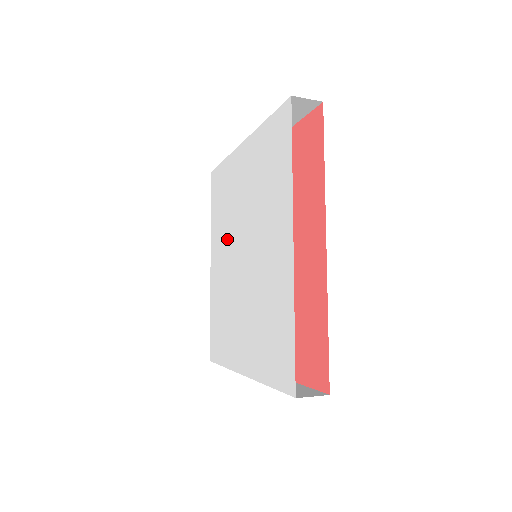
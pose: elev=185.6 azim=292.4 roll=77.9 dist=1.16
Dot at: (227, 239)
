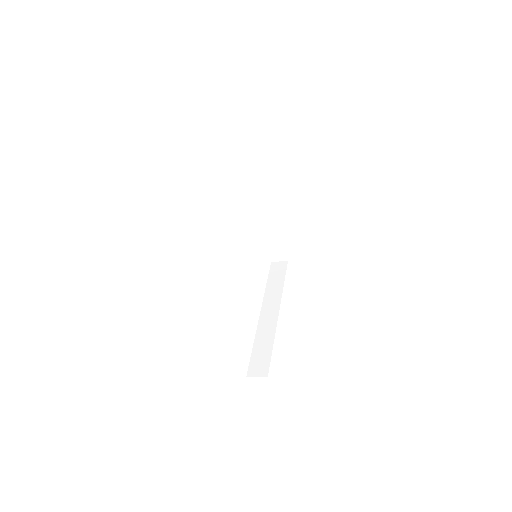
Dot at: occluded
